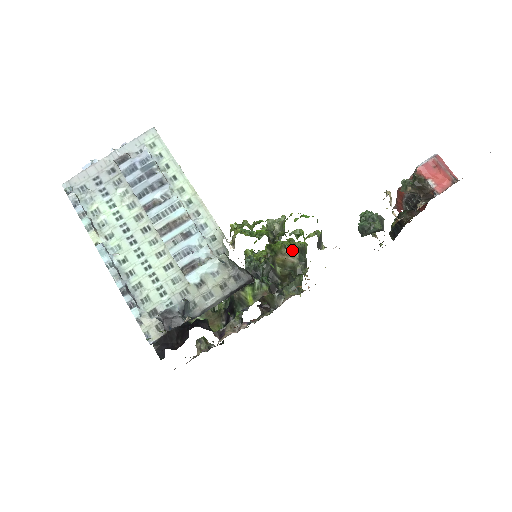
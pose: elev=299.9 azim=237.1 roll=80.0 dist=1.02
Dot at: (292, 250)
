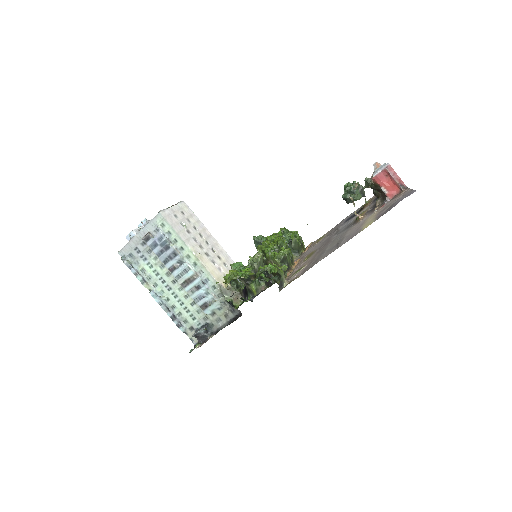
Dot at: (275, 262)
